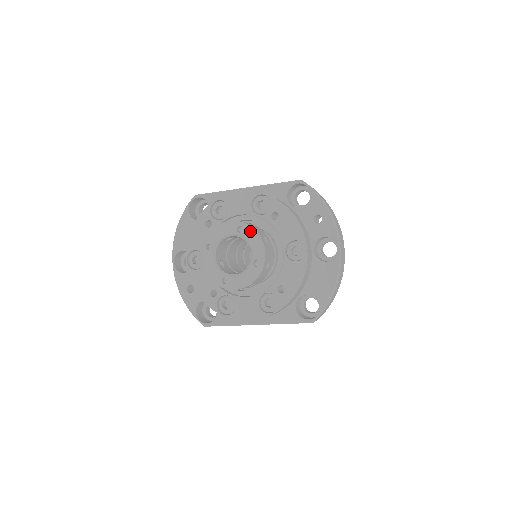
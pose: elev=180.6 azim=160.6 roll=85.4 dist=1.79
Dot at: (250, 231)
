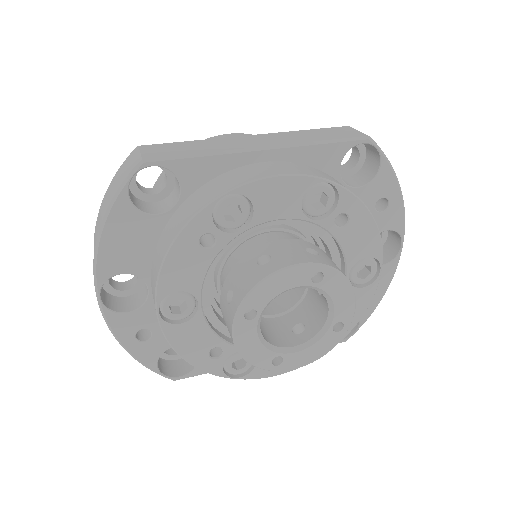
Dot at: (336, 279)
